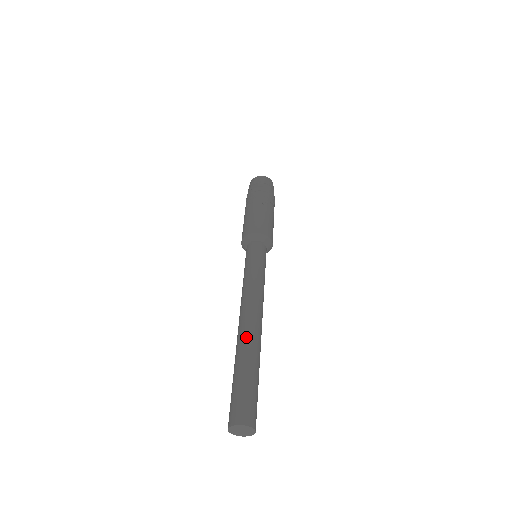
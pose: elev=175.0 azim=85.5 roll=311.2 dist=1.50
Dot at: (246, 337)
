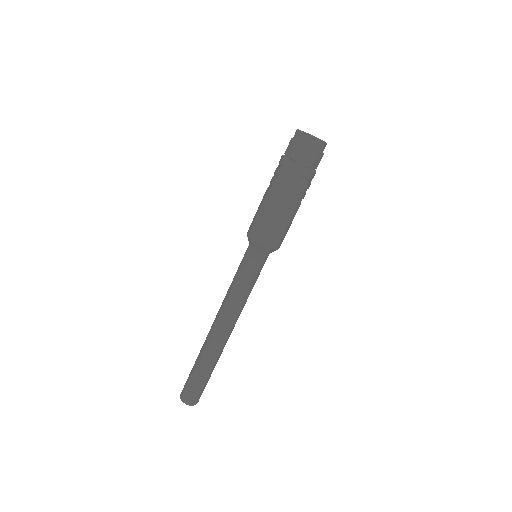
Dot at: (207, 345)
